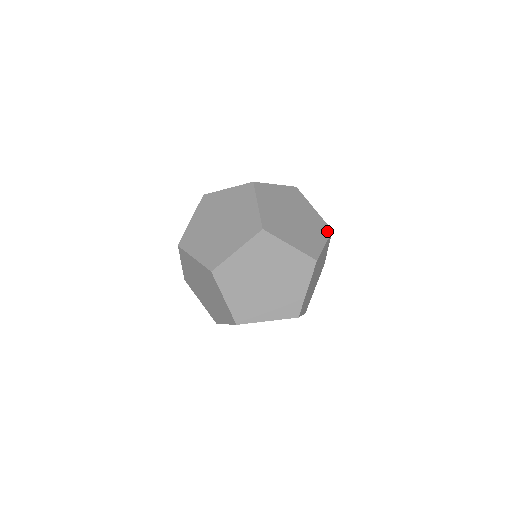
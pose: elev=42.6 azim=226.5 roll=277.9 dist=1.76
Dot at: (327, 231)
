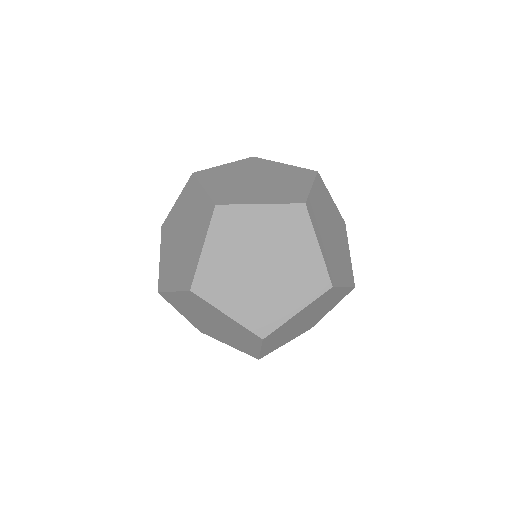
Dot at: occluded
